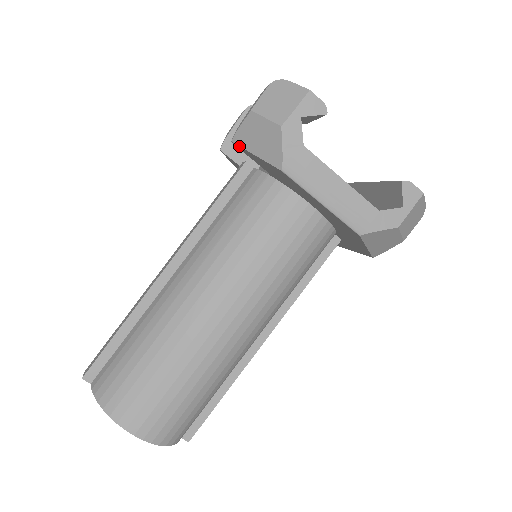
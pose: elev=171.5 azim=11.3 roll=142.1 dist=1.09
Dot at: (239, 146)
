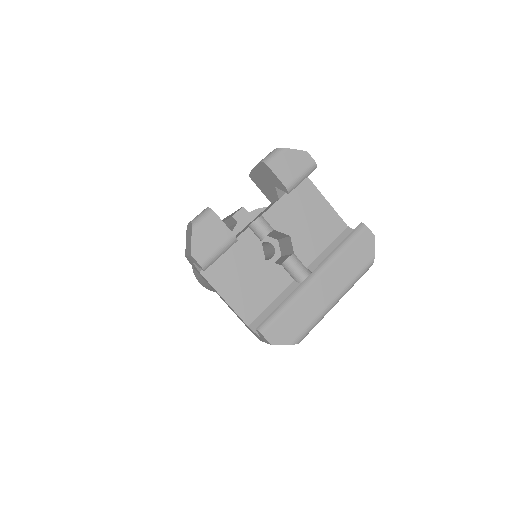
Dot at: occluded
